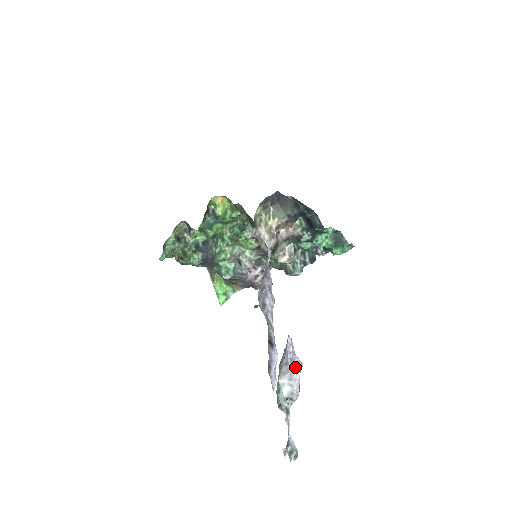
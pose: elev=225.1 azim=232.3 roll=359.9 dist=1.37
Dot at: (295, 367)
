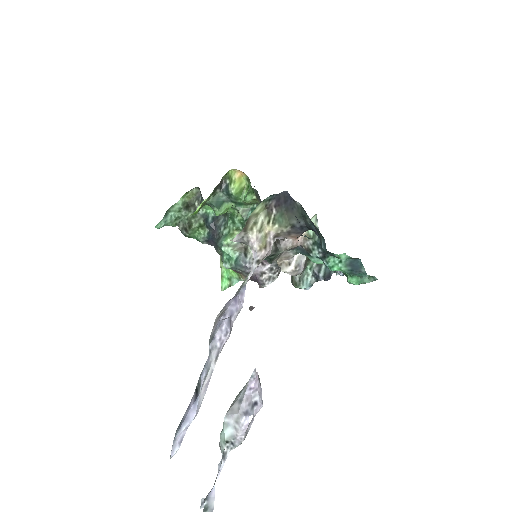
Dot at: (248, 409)
